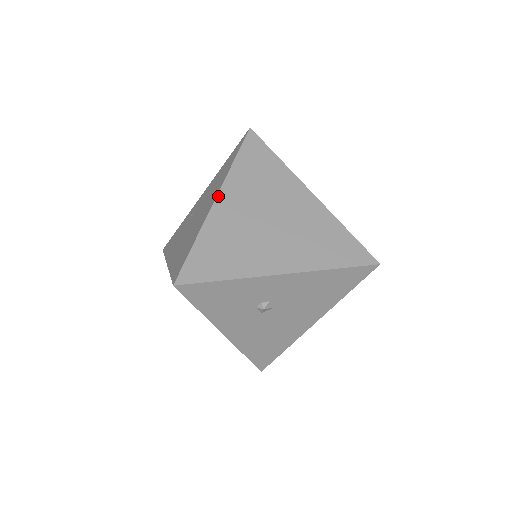
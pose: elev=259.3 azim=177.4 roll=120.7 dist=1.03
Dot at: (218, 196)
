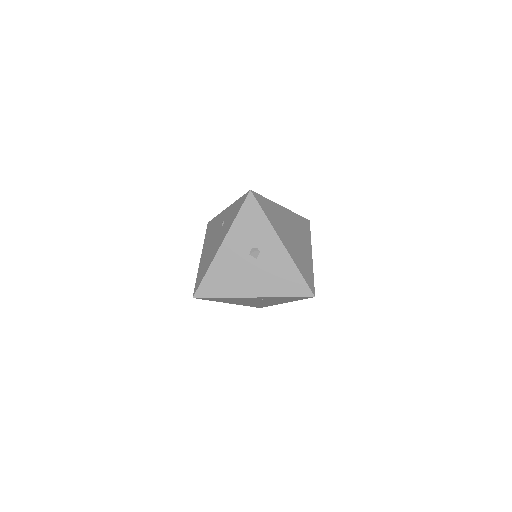
Dot at: (284, 208)
